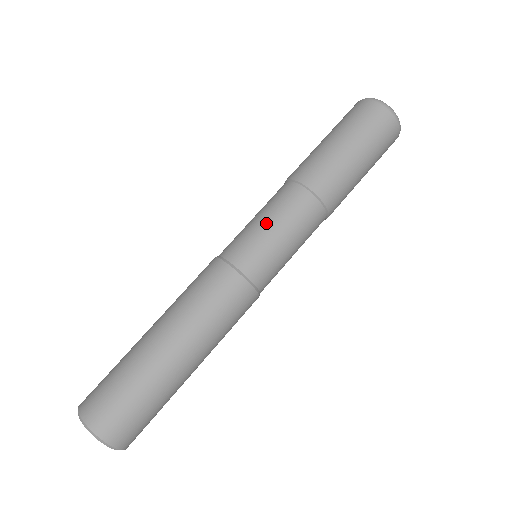
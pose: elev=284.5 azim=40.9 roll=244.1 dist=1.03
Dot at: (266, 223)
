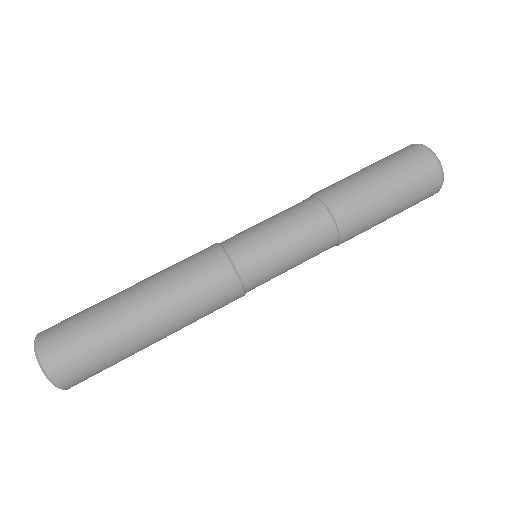
Dot at: (268, 219)
